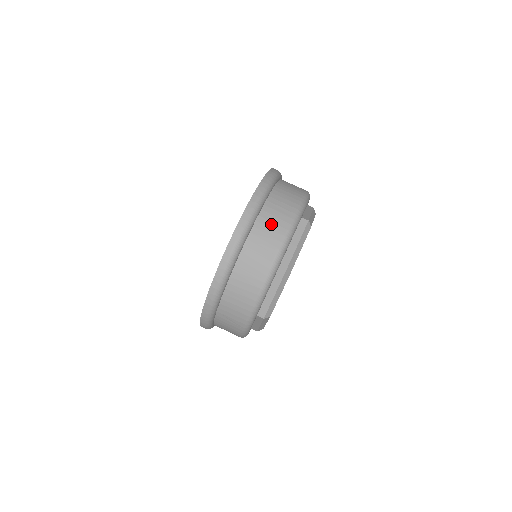
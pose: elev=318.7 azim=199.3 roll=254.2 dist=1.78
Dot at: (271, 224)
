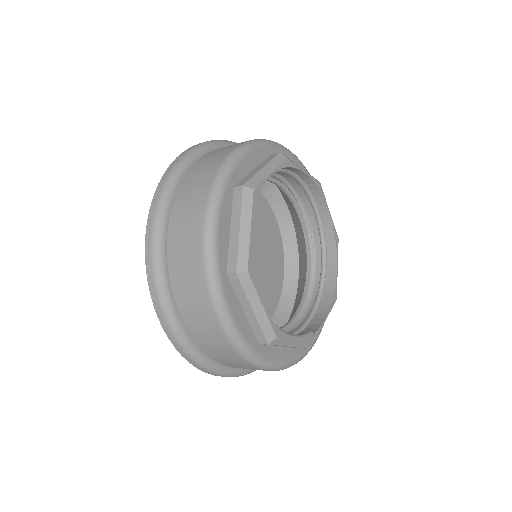
Dot at: (202, 329)
